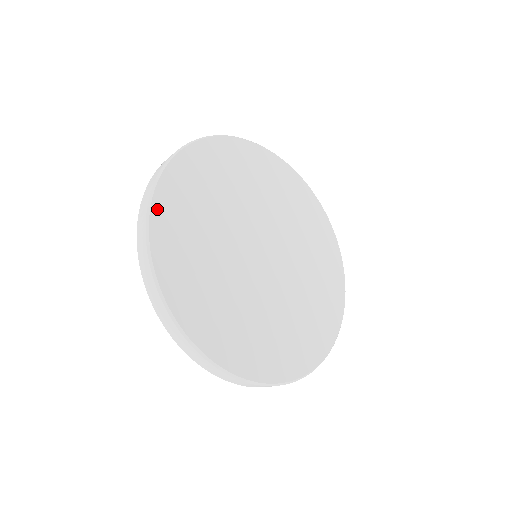
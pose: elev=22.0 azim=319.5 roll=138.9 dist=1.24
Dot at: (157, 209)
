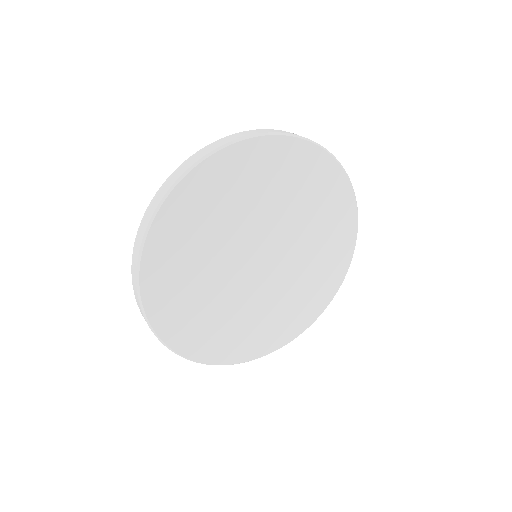
Dot at: (146, 281)
